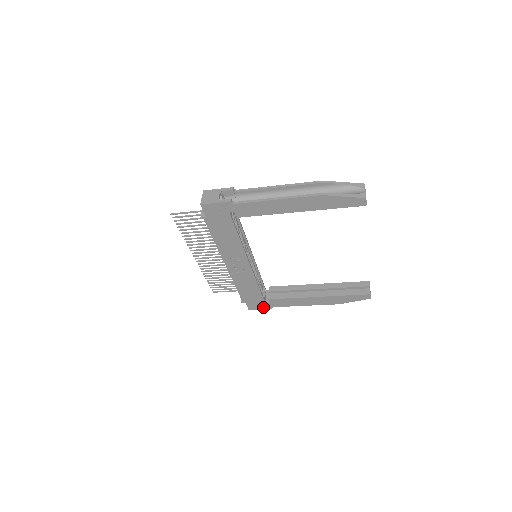
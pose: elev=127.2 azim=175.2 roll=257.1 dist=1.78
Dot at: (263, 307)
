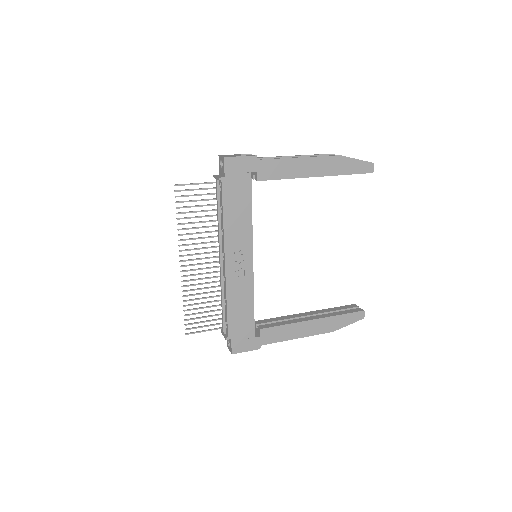
Dot at: (250, 347)
